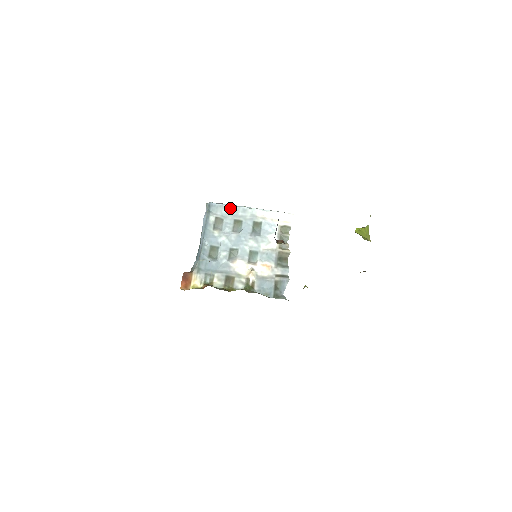
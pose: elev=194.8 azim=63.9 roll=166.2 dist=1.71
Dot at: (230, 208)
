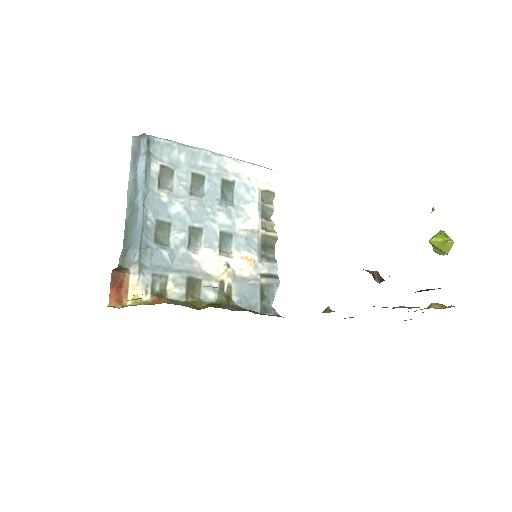
Dot at: (184, 150)
